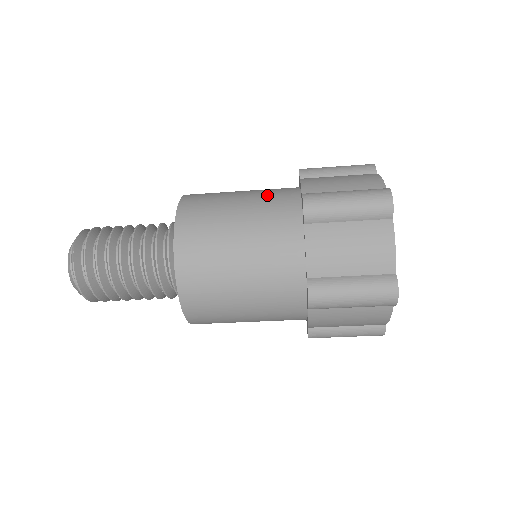
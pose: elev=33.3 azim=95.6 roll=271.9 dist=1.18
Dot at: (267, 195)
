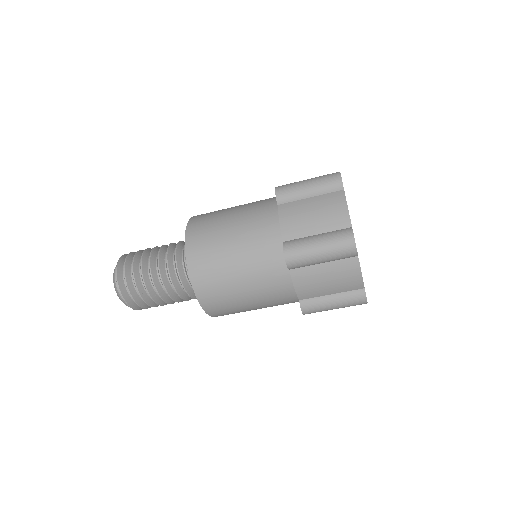
Dot at: (256, 201)
